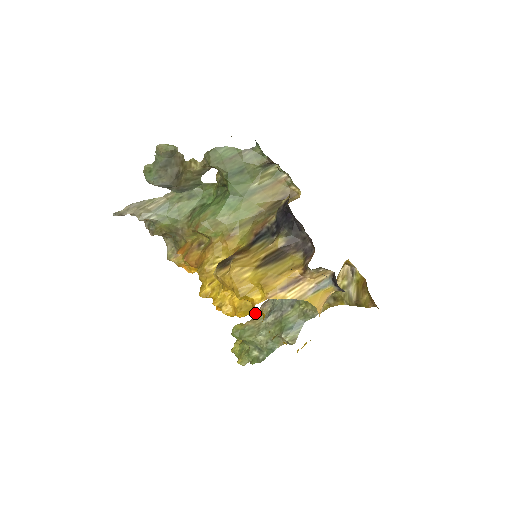
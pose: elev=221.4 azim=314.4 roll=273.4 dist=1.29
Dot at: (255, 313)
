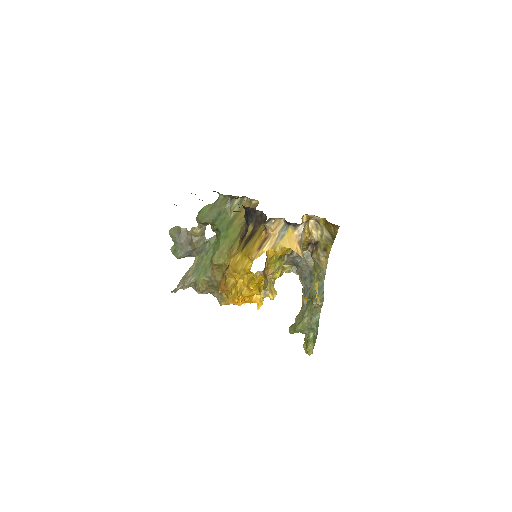
Dot at: (258, 279)
